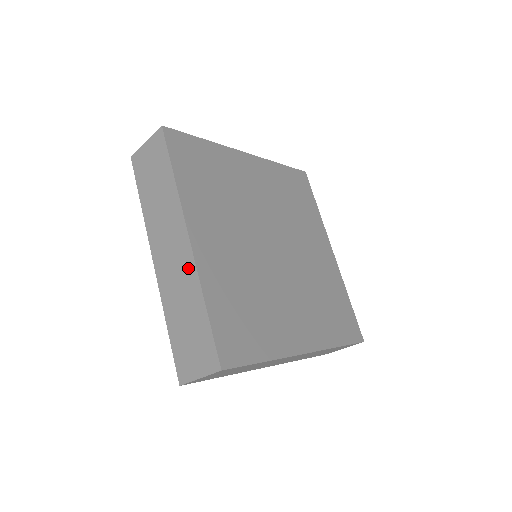
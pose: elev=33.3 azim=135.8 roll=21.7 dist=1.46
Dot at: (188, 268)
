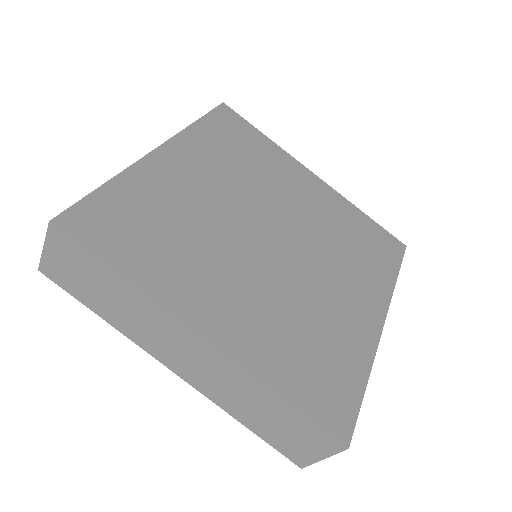
Dot at: (226, 367)
